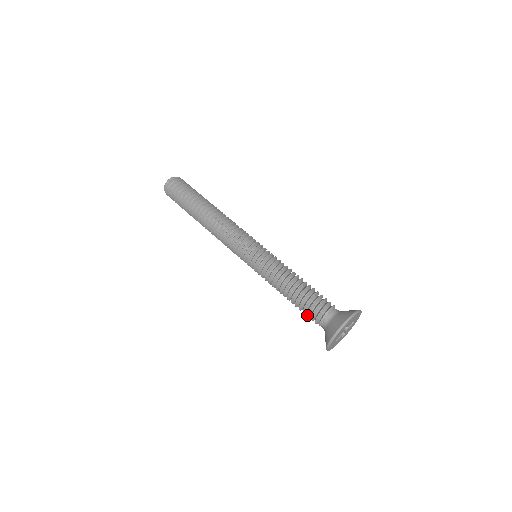
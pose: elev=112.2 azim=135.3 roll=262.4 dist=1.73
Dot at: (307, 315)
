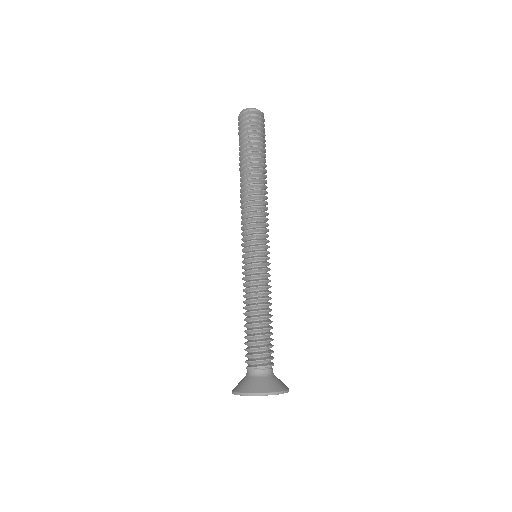
Dot at: (245, 349)
